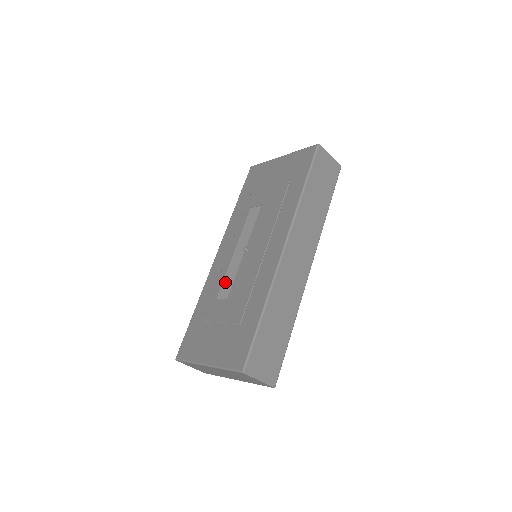
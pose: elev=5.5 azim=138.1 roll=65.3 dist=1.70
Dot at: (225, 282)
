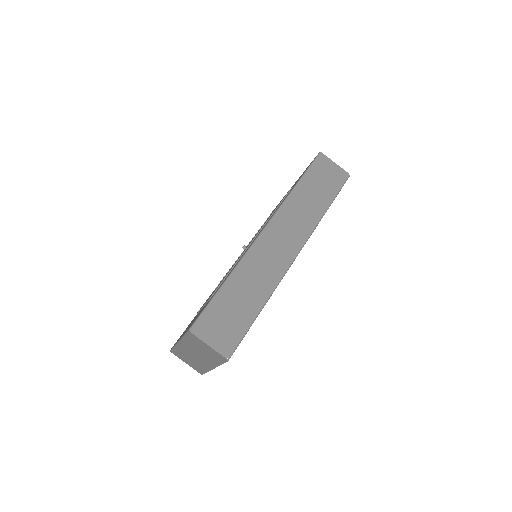
Dot at: occluded
